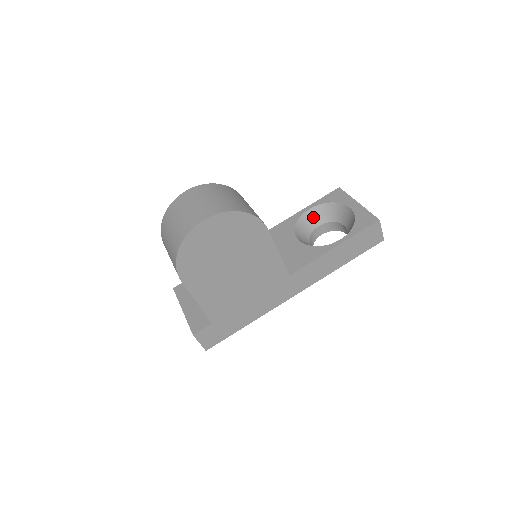
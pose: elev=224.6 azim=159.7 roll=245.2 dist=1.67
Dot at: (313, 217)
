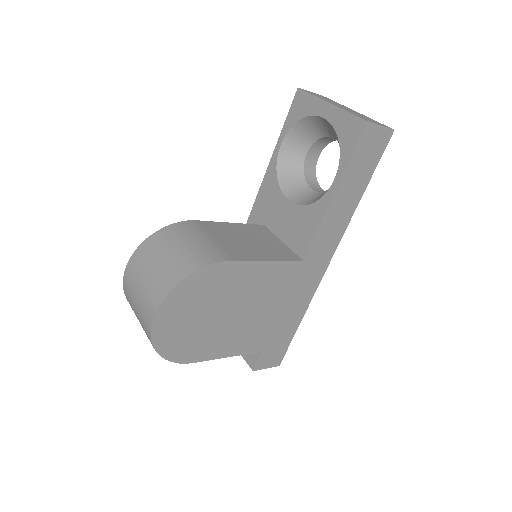
Dot at: (292, 150)
